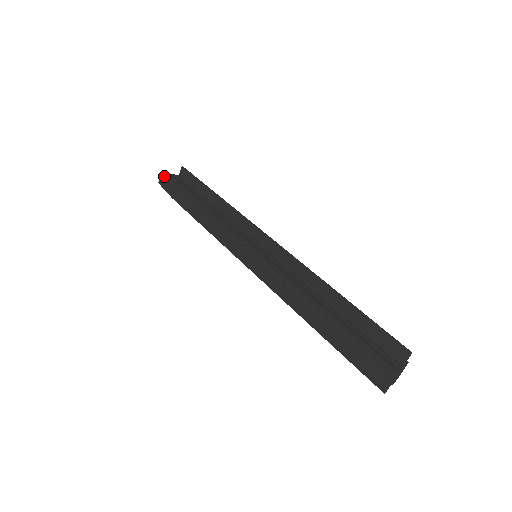
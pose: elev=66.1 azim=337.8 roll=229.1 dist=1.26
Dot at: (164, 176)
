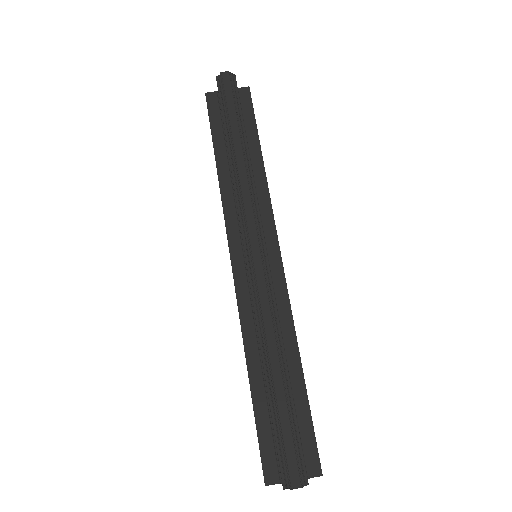
Dot at: (232, 75)
